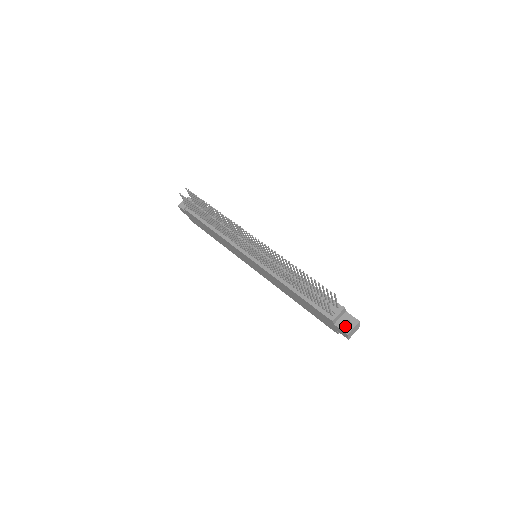
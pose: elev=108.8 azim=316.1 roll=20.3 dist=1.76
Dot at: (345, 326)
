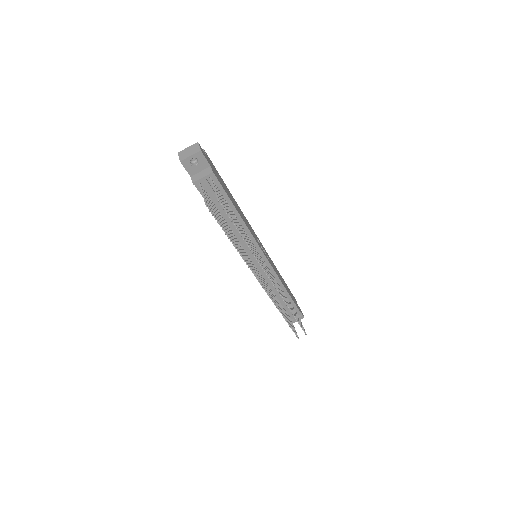
Dot at: occluded
